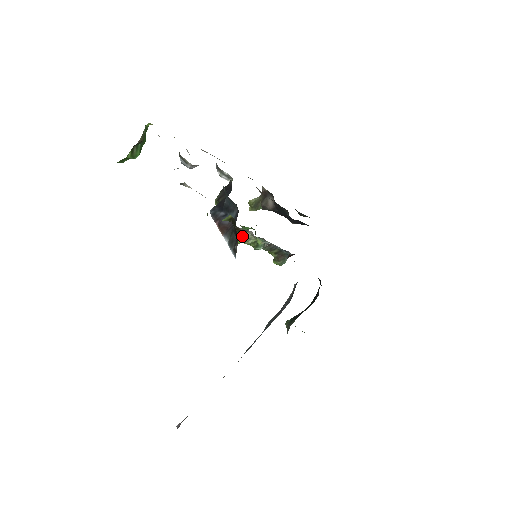
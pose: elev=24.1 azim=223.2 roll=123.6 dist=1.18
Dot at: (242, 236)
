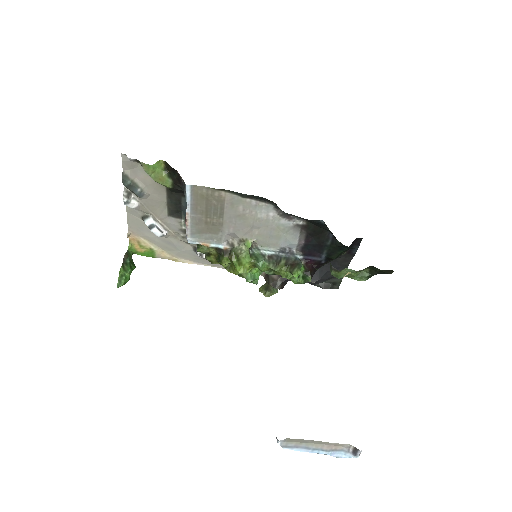
Dot at: (234, 254)
